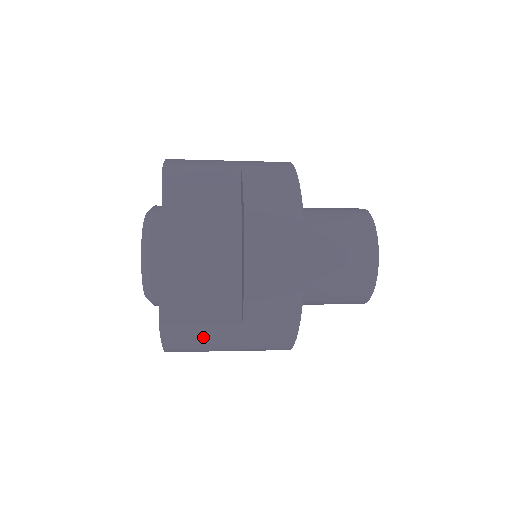
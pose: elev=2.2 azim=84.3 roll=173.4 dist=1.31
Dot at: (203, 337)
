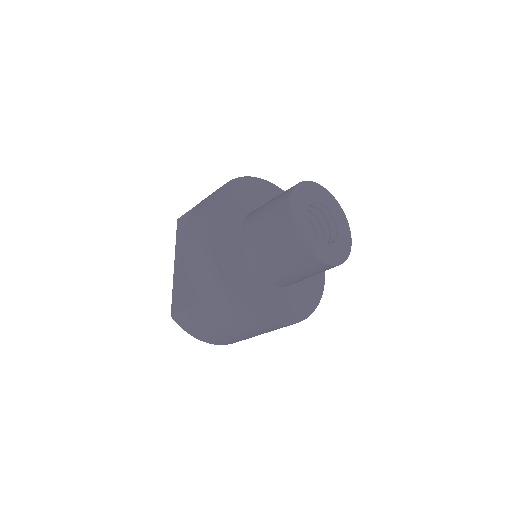
Dot at: (196, 320)
